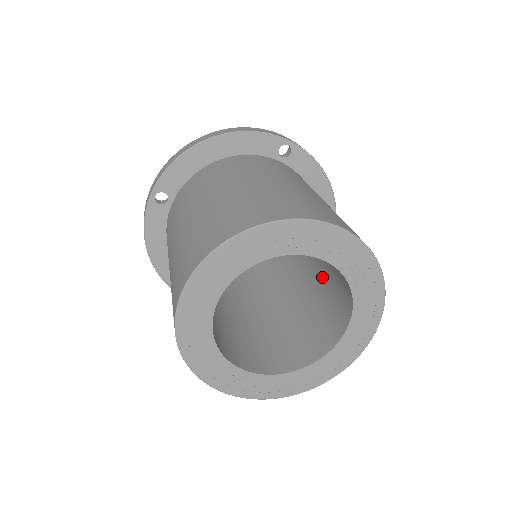
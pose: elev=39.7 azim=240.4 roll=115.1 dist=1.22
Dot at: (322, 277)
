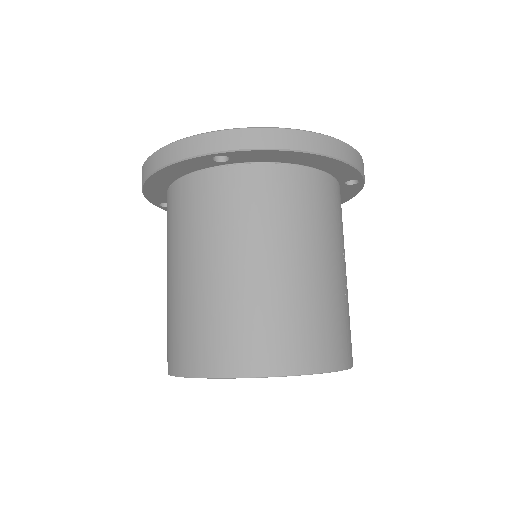
Dot at: occluded
